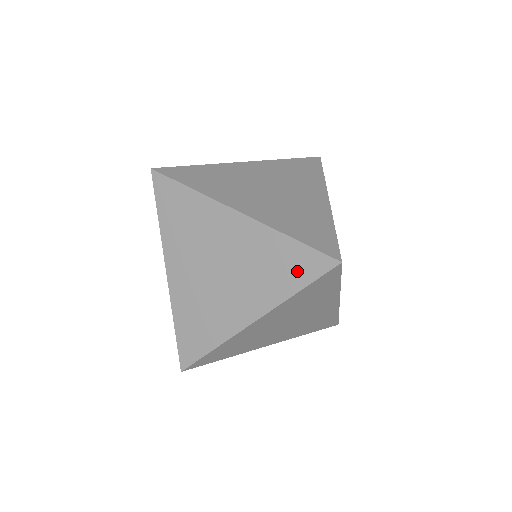
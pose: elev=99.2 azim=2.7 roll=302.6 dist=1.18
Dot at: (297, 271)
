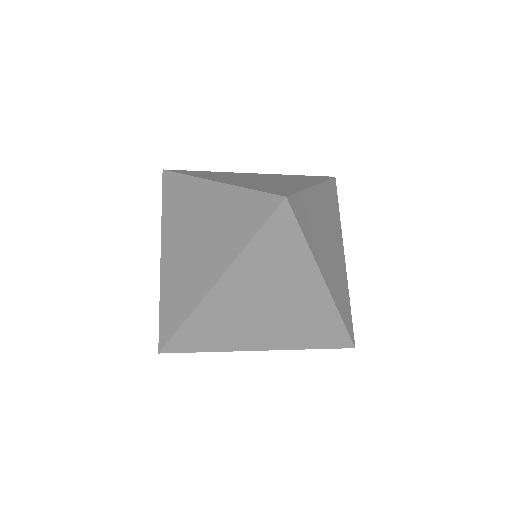
Dot at: (251, 219)
